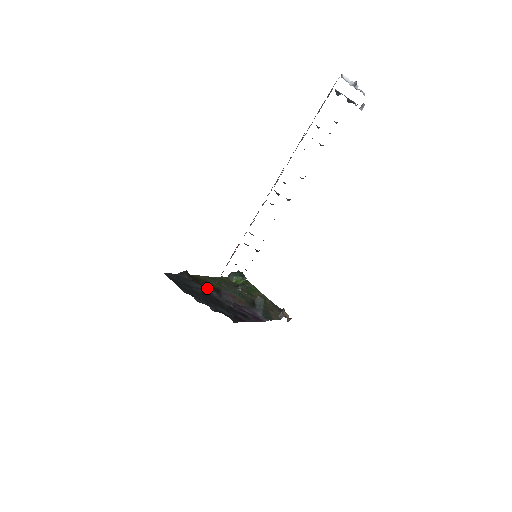
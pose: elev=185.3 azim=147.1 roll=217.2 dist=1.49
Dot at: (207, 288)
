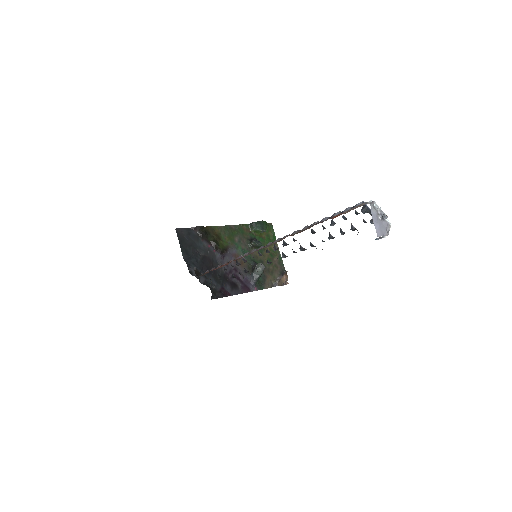
Dot at: (213, 248)
